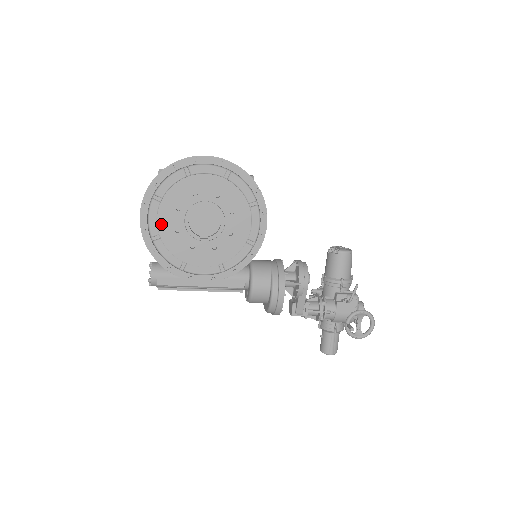
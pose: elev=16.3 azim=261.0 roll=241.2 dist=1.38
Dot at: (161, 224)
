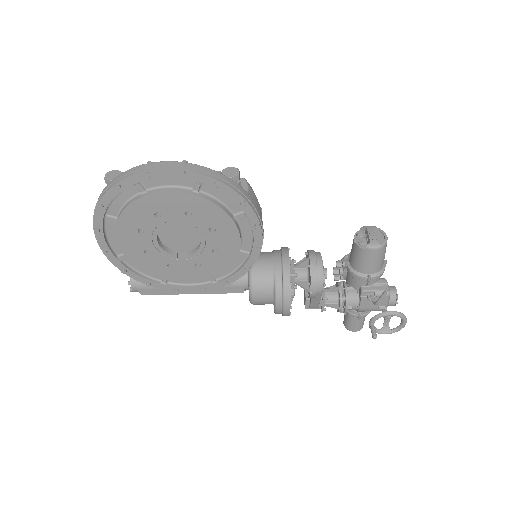
Dot at: (124, 247)
